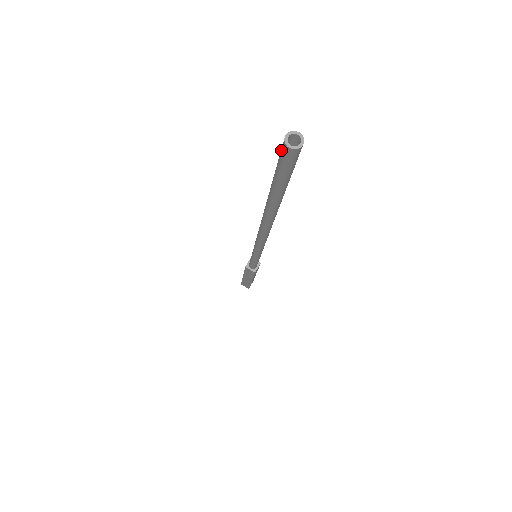
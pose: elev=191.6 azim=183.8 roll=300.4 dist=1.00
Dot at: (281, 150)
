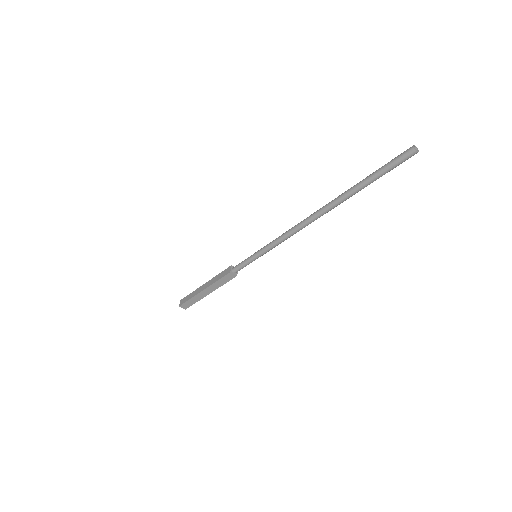
Dot at: (405, 154)
